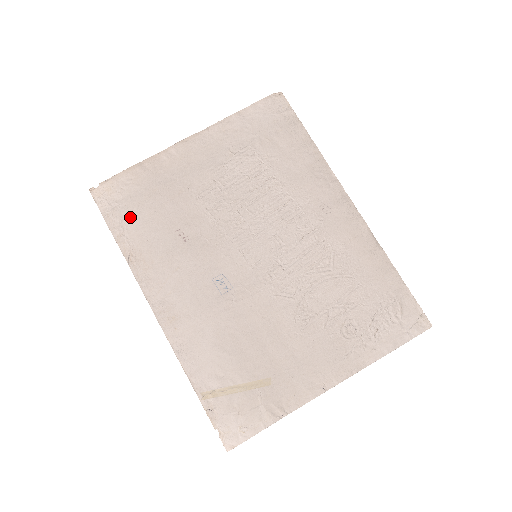
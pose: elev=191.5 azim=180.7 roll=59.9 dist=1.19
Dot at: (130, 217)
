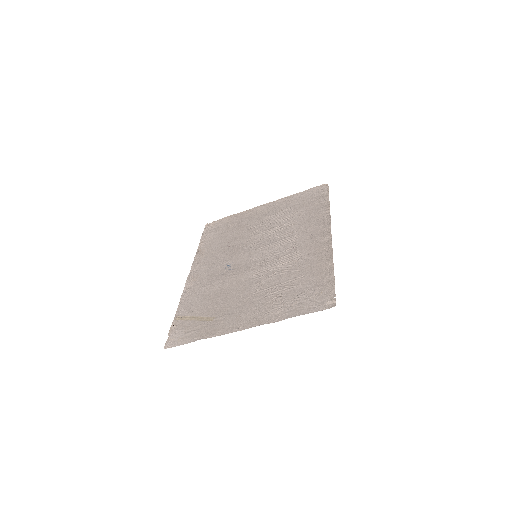
Dot at: (213, 235)
